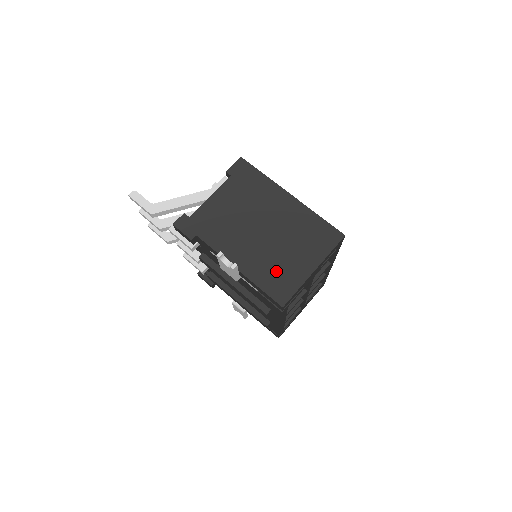
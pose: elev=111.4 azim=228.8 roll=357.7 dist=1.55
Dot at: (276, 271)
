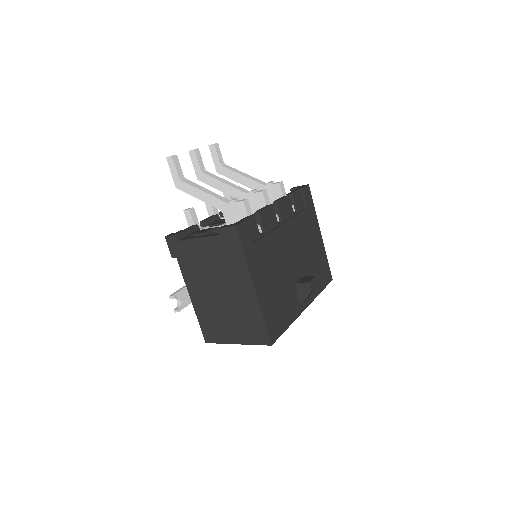
Dot at: (213, 323)
